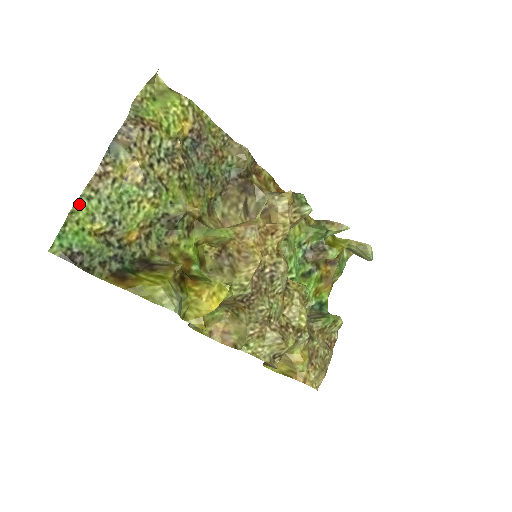
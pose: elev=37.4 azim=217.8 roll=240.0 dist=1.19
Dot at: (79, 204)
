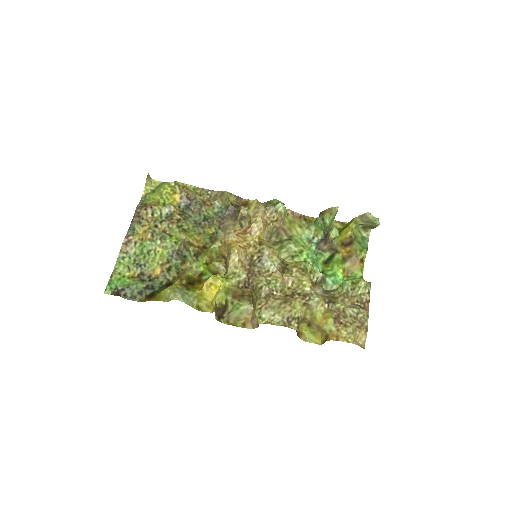
Dot at: (118, 263)
